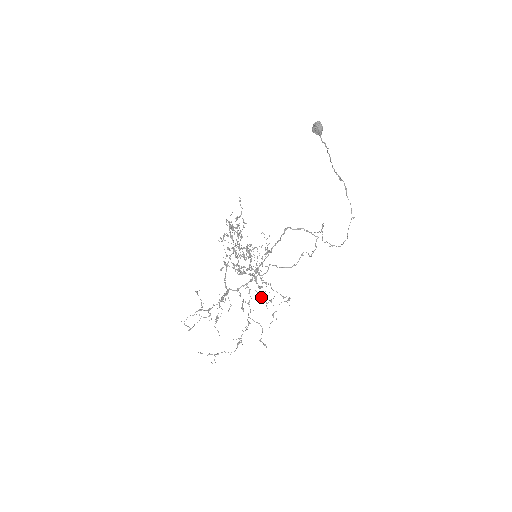
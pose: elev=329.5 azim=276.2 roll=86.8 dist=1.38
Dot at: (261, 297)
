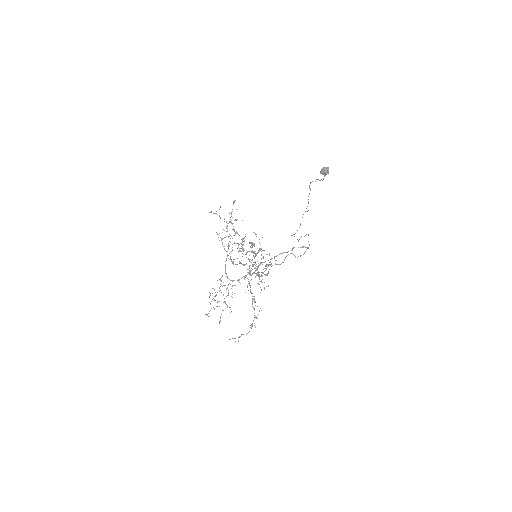
Dot at: occluded
